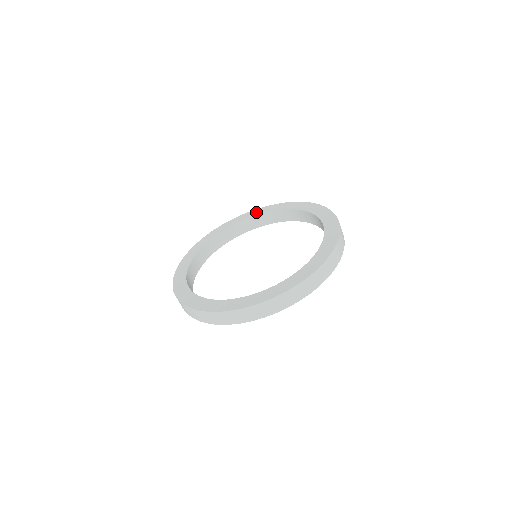
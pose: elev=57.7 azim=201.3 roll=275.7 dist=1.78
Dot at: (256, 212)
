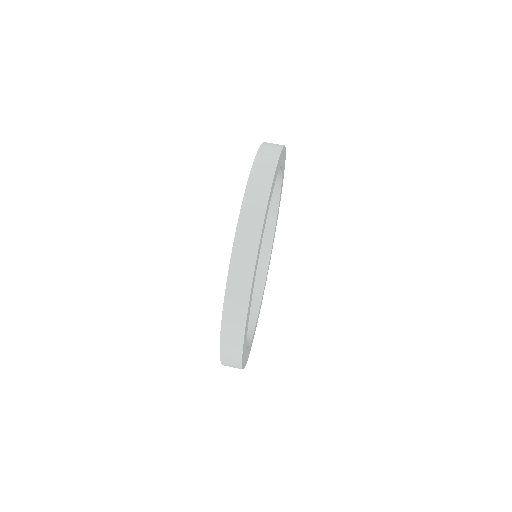
Dot at: occluded
